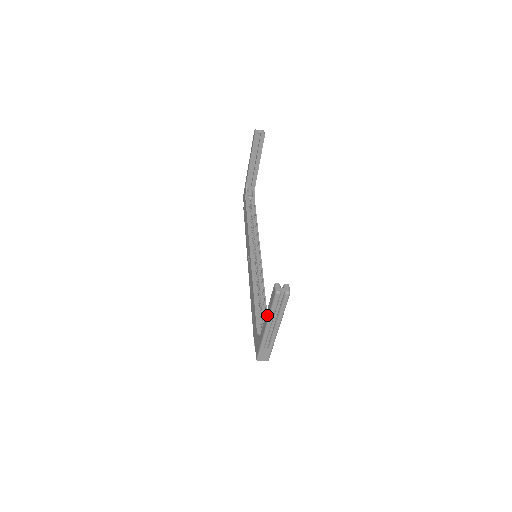
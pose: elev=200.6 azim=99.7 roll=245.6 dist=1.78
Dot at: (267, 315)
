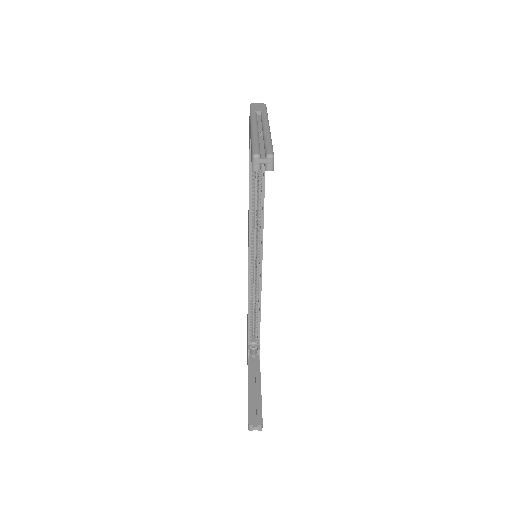
Dot at: occluded
